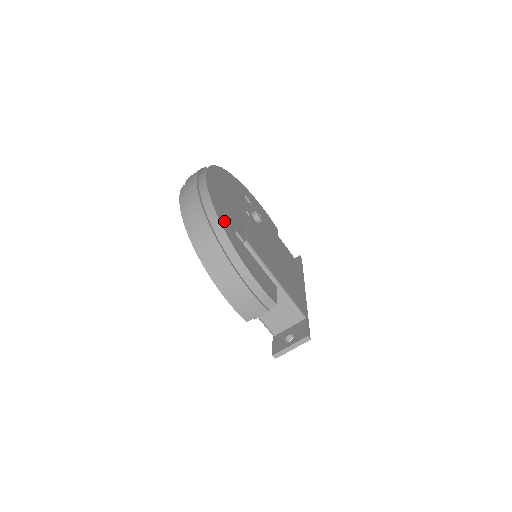
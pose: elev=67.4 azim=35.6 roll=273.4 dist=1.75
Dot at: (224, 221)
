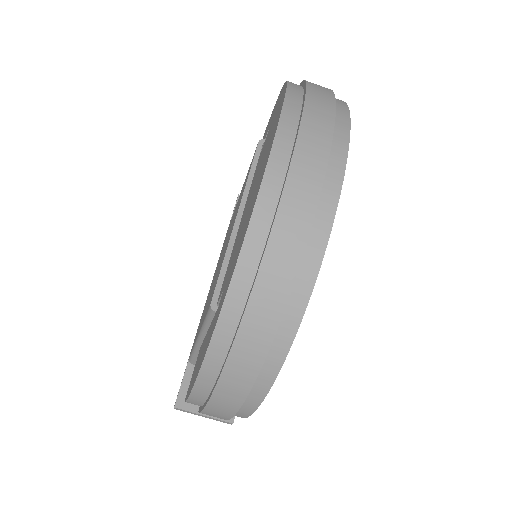
Dot at: occluded
